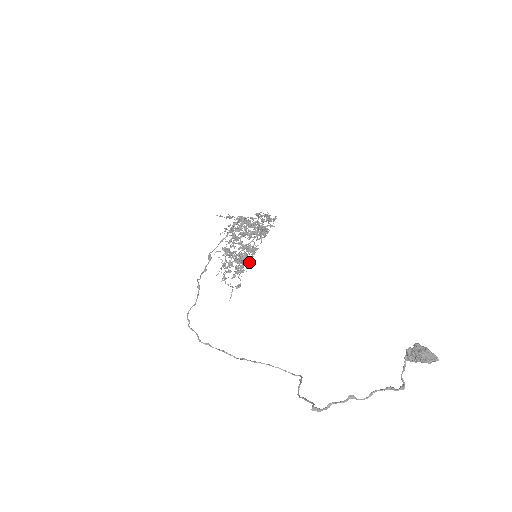
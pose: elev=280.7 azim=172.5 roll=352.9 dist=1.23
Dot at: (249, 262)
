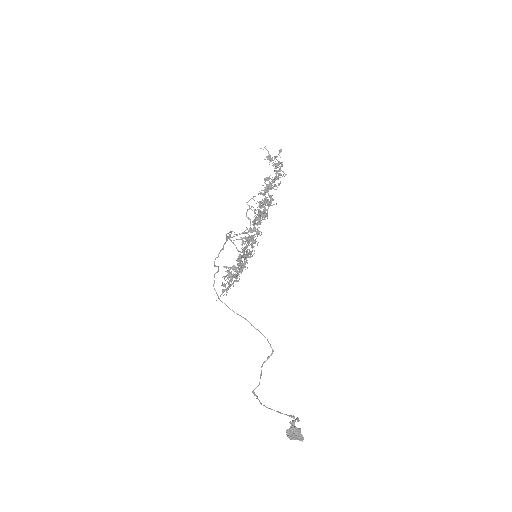
Dot at: occluded
